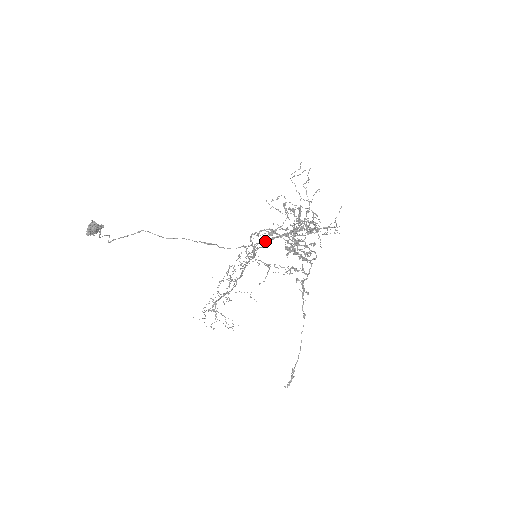
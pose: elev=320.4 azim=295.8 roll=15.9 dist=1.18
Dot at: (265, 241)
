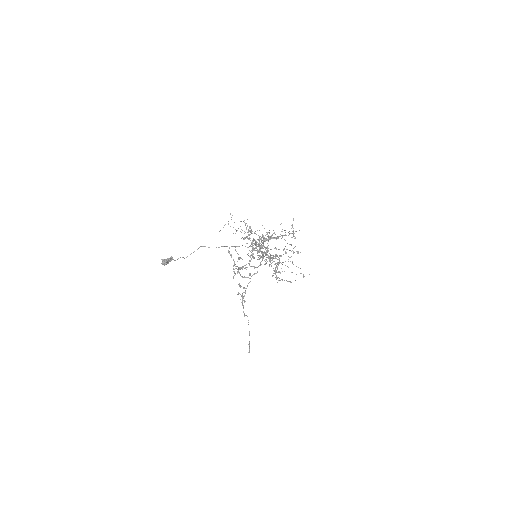
Dot at: occluded
